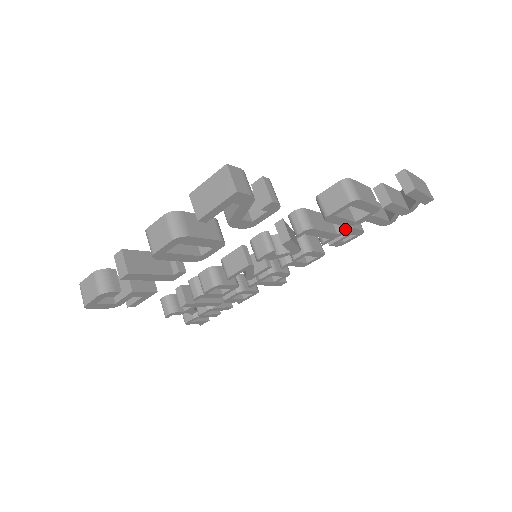
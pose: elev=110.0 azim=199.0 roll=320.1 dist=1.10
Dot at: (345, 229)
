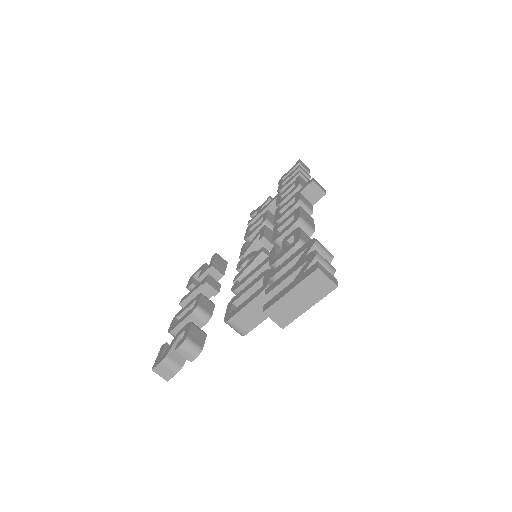
Dot at: occluded
